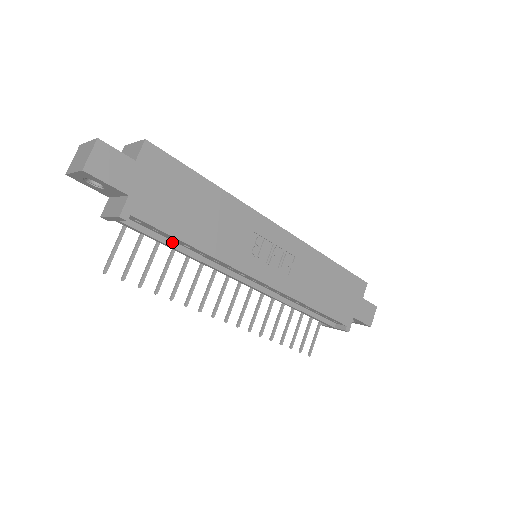
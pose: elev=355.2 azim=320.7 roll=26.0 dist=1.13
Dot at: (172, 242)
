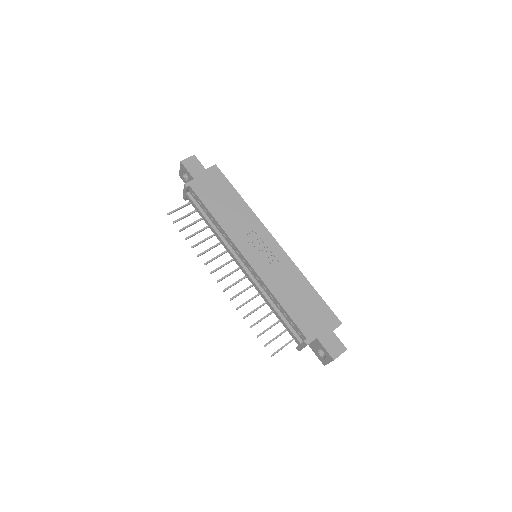
Dot at: (206, 216)
